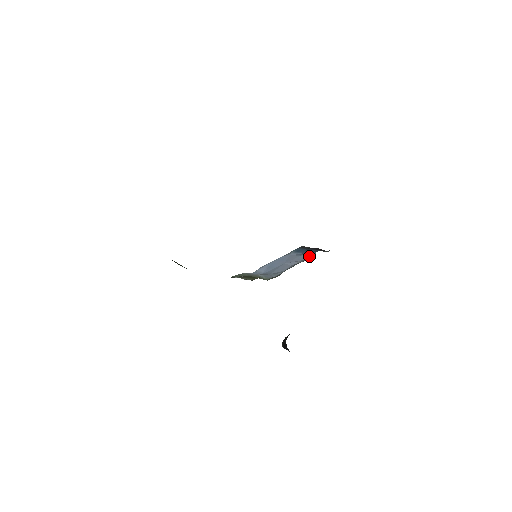
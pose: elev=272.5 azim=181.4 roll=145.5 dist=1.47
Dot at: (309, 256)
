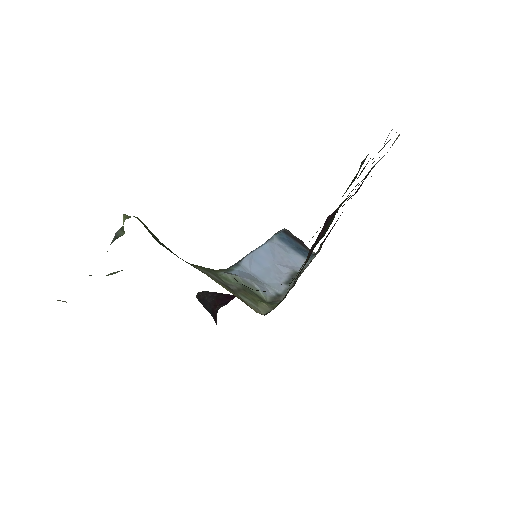
Dot at: (300, 262)
